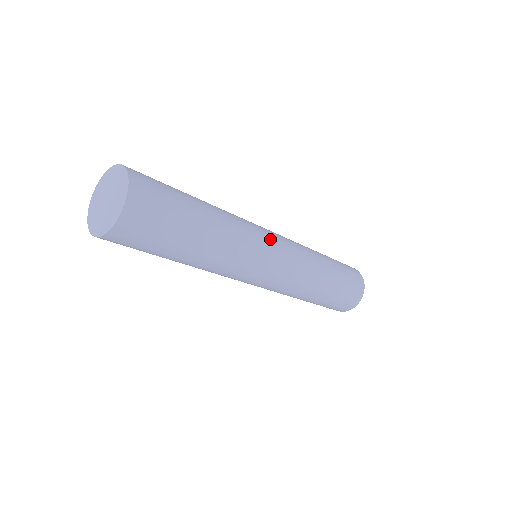
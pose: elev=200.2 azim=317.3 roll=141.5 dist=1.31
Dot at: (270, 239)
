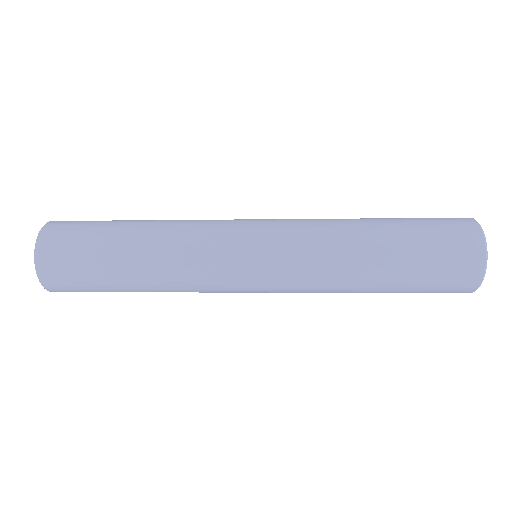
Dot at: (240, 278)
